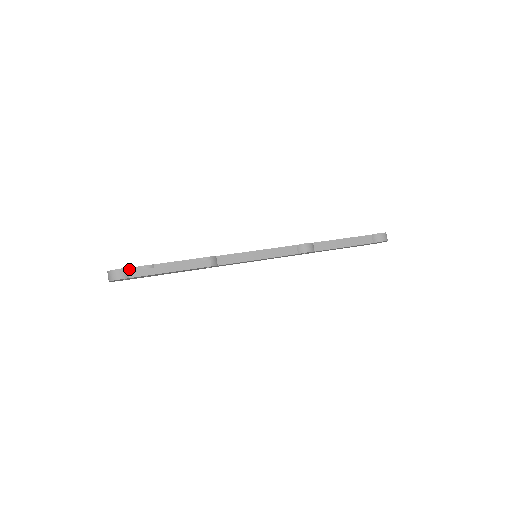
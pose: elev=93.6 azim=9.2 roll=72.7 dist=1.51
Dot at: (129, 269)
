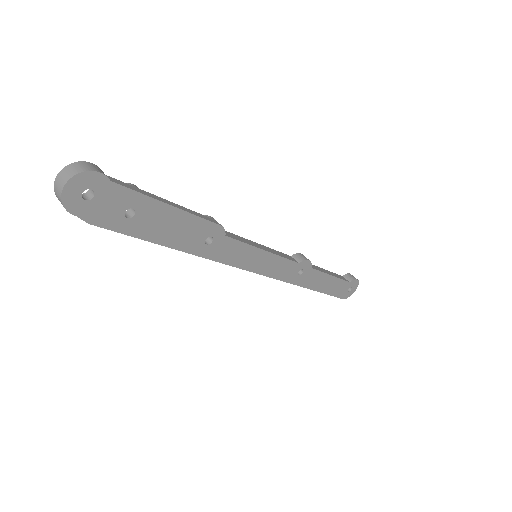
Dot at: occluded
